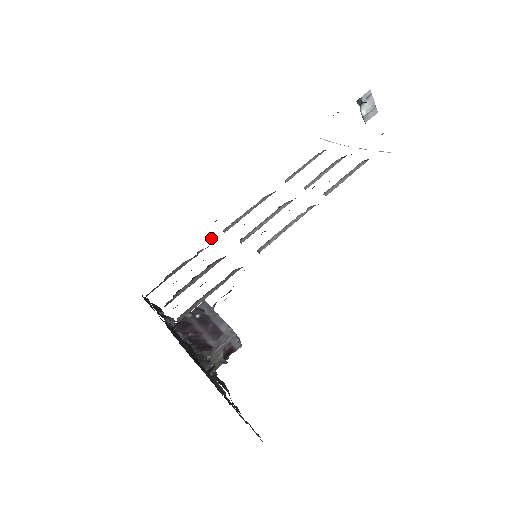
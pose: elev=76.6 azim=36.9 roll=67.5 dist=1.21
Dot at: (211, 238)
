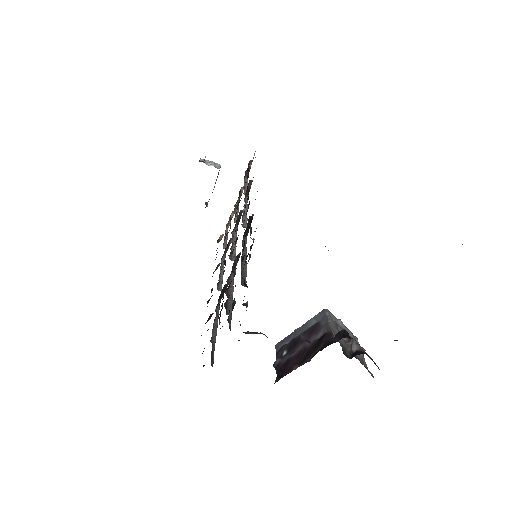
Dot at: occluded
